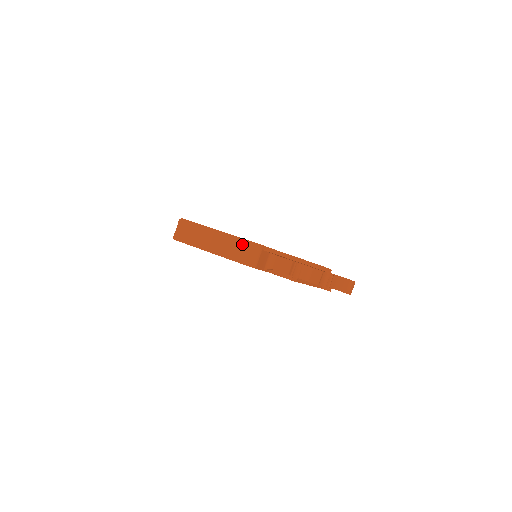
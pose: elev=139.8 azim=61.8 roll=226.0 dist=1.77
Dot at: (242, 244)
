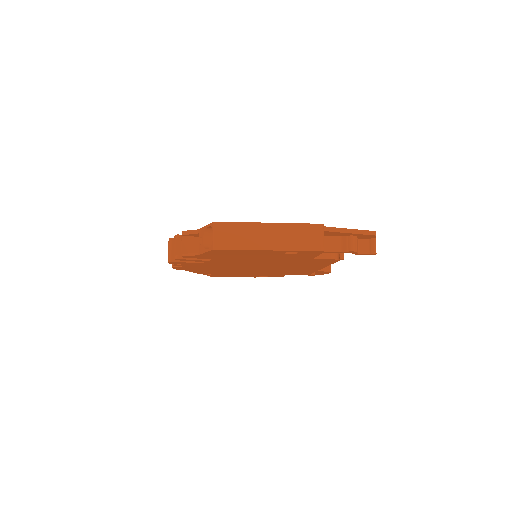
Dot at: (302, 229)
